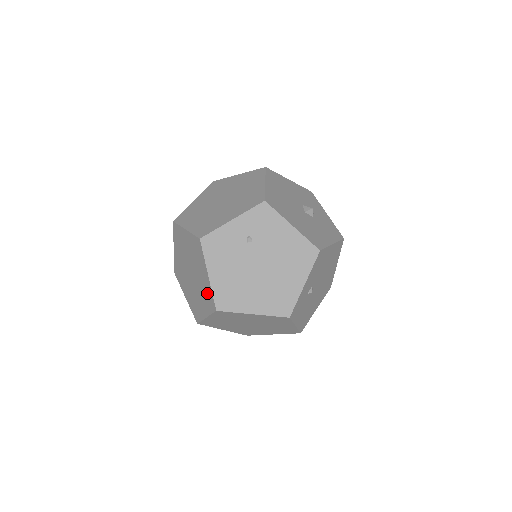
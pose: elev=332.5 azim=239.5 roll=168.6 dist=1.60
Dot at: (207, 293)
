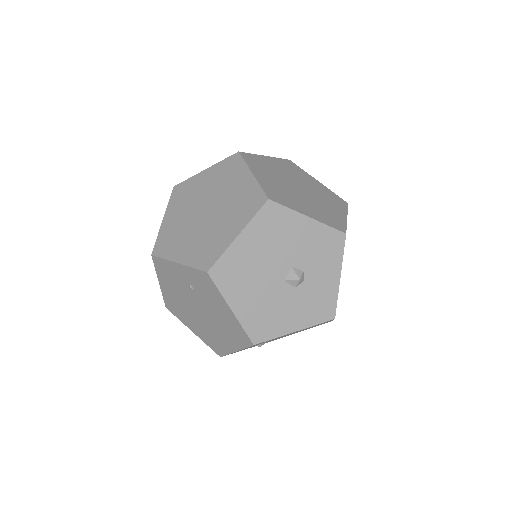
Dot at: occluded
